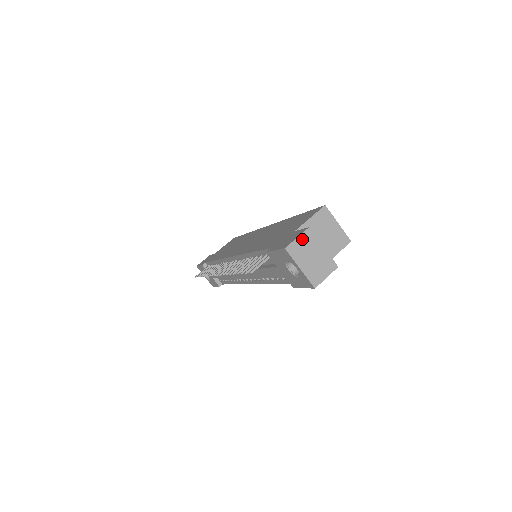
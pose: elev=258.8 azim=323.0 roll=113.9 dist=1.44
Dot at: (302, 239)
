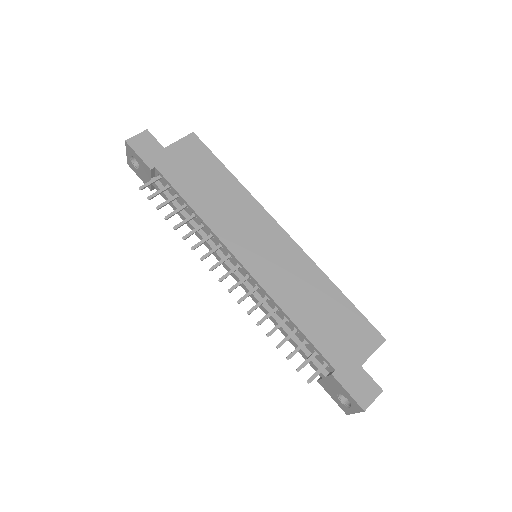
Dot at: (374, 399)
